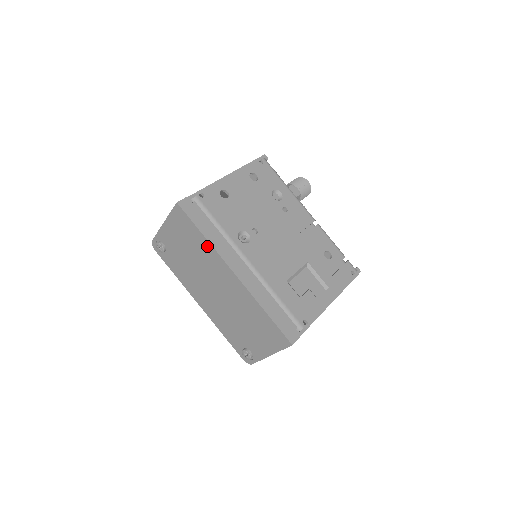
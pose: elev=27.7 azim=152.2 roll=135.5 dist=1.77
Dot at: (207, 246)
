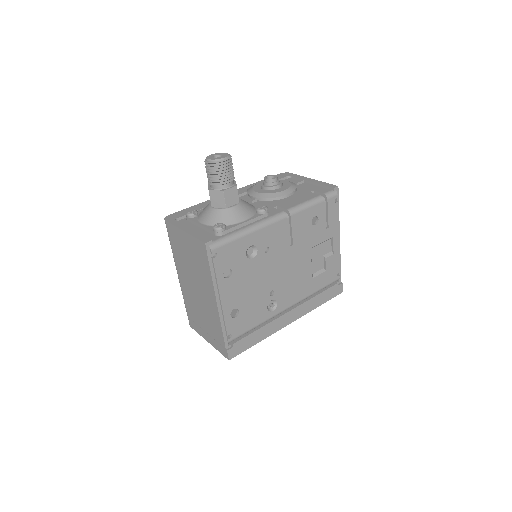
Dot at: occluded
